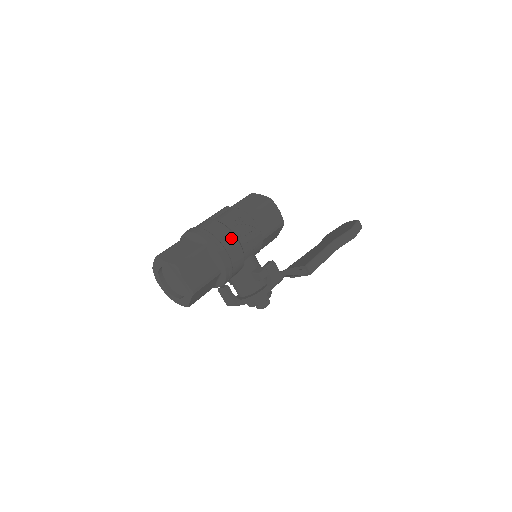
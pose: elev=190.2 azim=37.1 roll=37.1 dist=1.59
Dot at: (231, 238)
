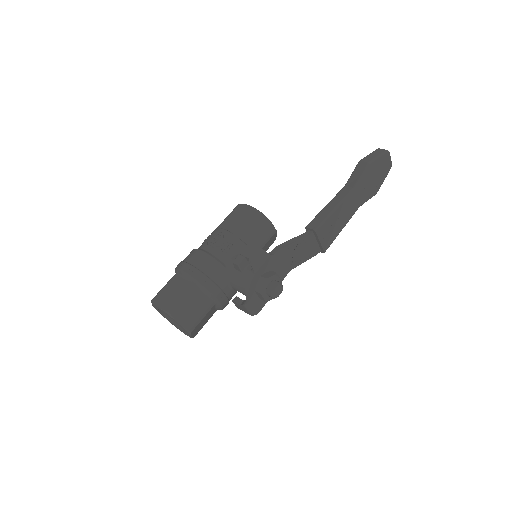
Dot at: (195, 253)
